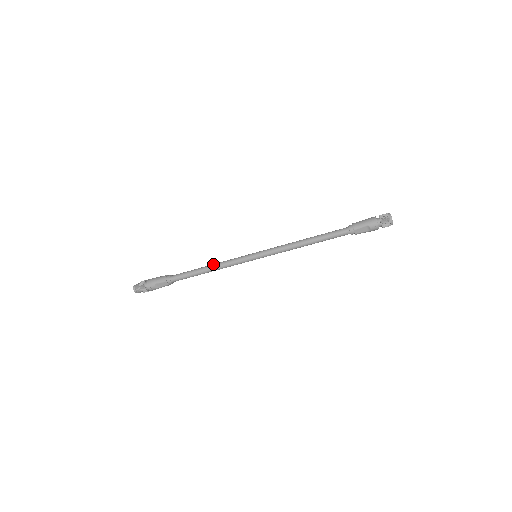
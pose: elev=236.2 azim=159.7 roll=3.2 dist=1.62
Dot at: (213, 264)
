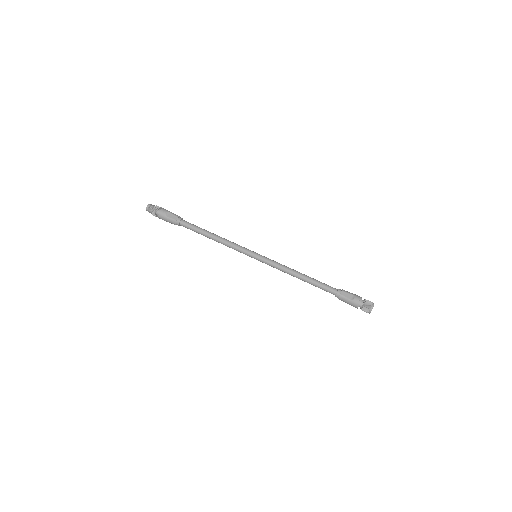
Dot at: (221, 237)
